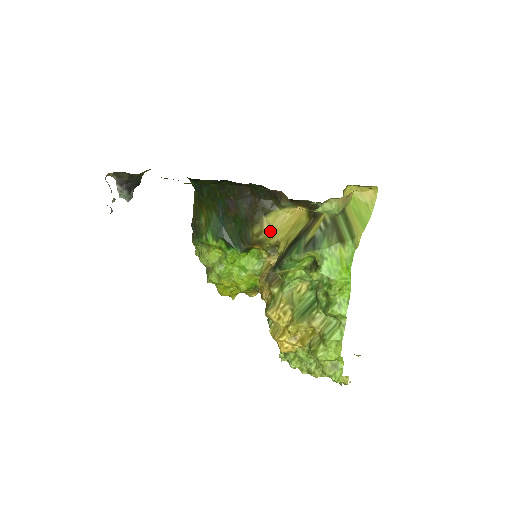
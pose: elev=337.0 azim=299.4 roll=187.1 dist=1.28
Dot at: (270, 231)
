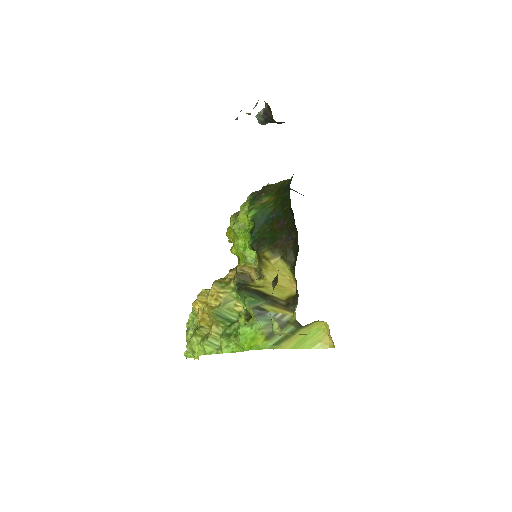
Dot at: (271, 266)
